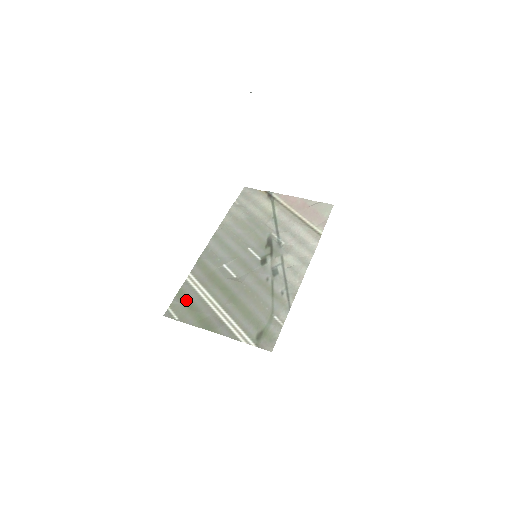
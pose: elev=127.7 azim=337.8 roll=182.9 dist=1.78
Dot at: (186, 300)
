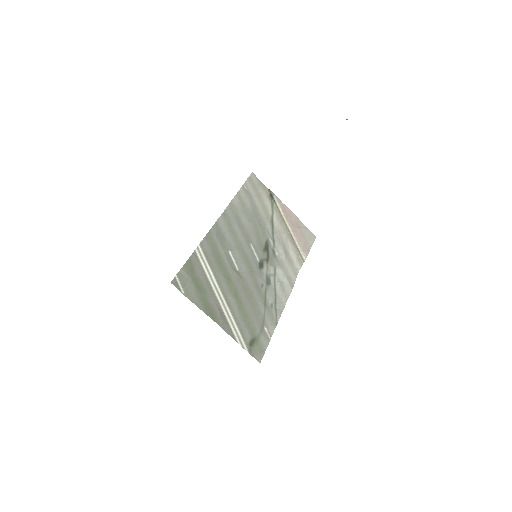
Dot at: (194, 274)
